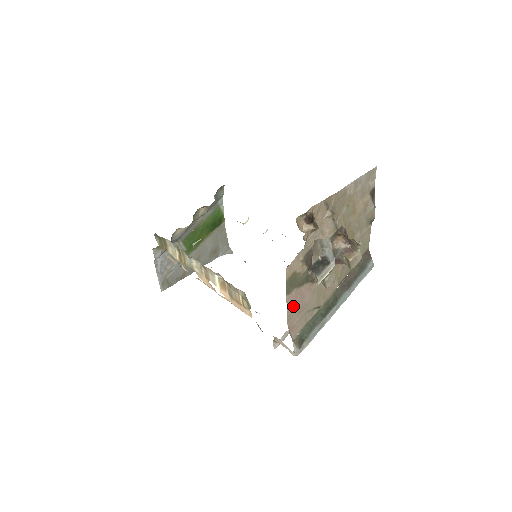
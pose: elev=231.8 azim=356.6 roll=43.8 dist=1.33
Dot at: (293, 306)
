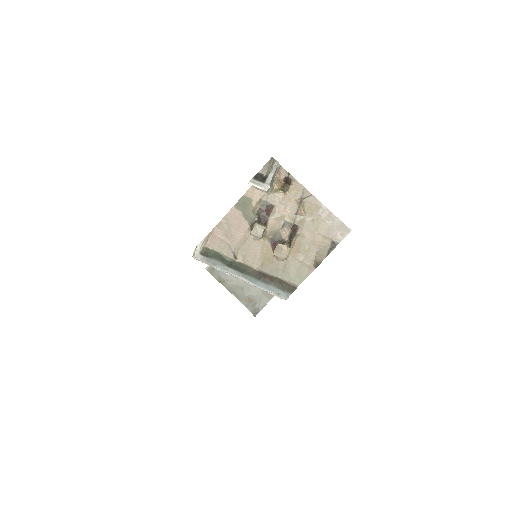
Dot at: (229, 222)
